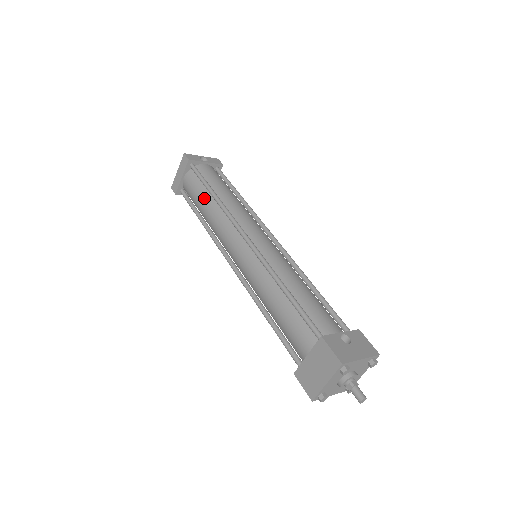
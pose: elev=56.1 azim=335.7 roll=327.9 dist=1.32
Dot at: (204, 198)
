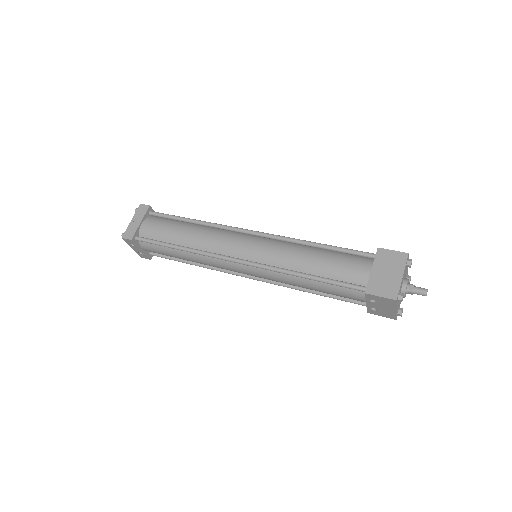
Dot at: (181, 226)
